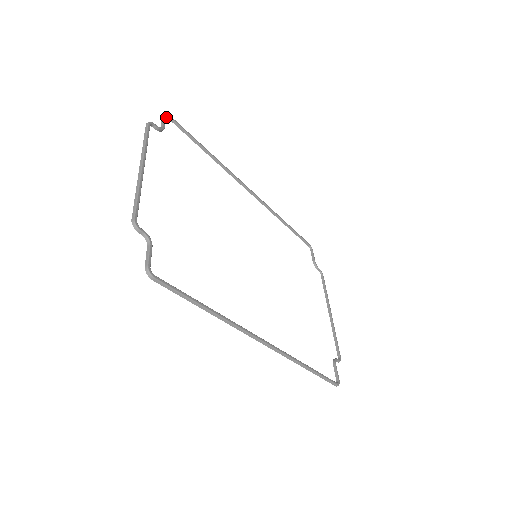
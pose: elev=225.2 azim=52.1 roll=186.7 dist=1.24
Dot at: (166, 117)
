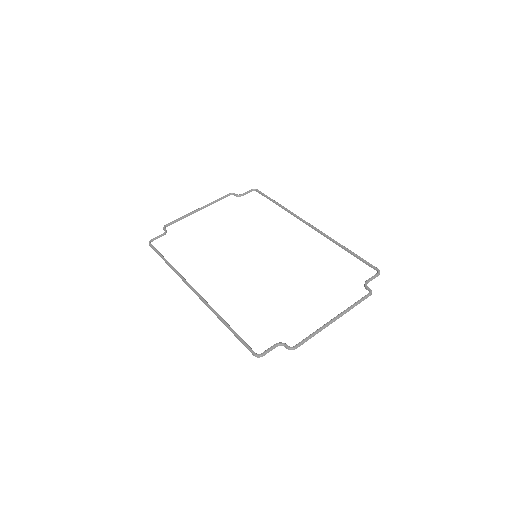
Dot at: occluded
